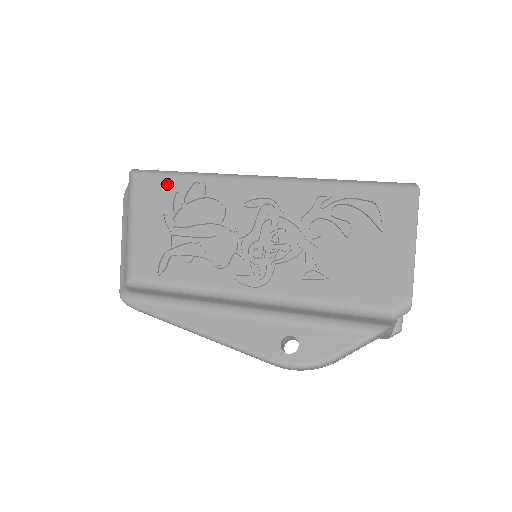
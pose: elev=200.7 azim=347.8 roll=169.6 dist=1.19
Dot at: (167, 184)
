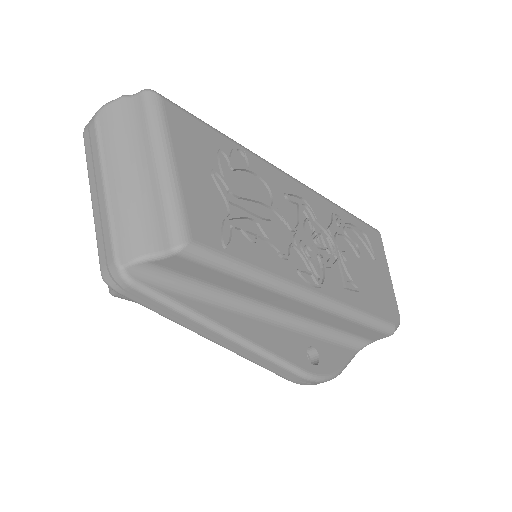
Dot at: (206, 134)
